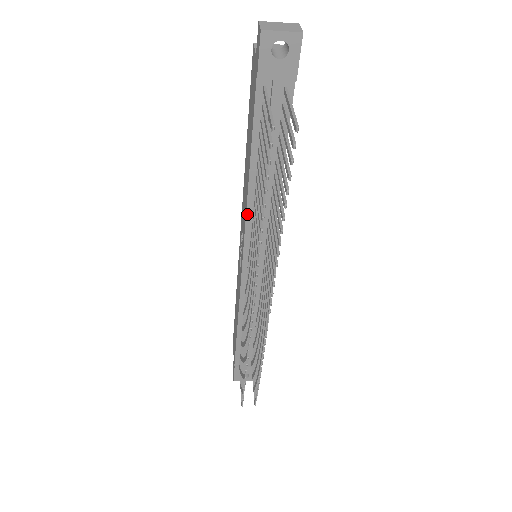
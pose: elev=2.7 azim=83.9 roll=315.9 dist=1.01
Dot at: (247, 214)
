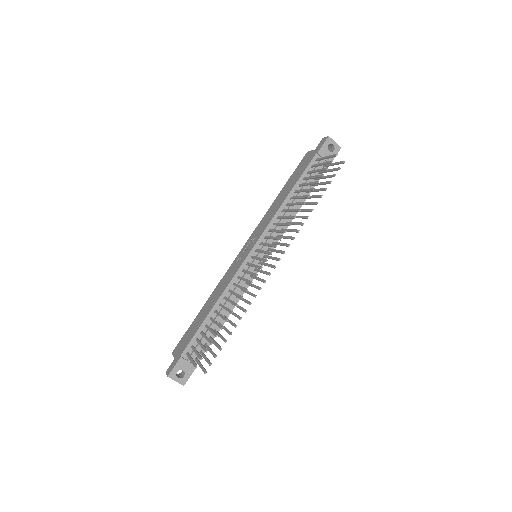
Dot at: (273, 219)
